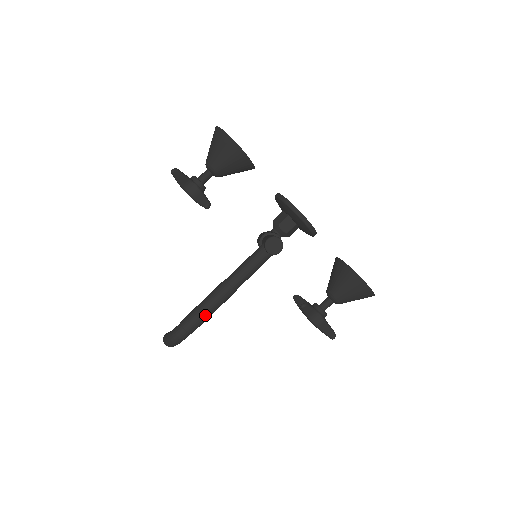
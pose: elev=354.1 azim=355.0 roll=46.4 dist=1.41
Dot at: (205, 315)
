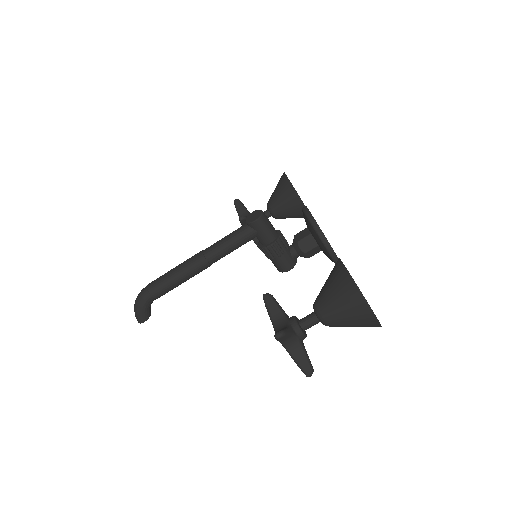
Dot at: (169, 275)
